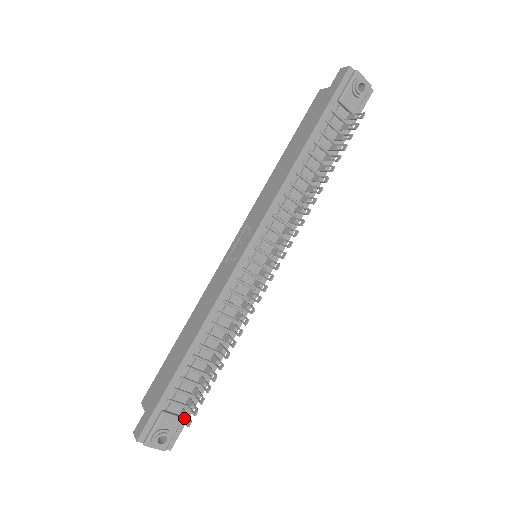
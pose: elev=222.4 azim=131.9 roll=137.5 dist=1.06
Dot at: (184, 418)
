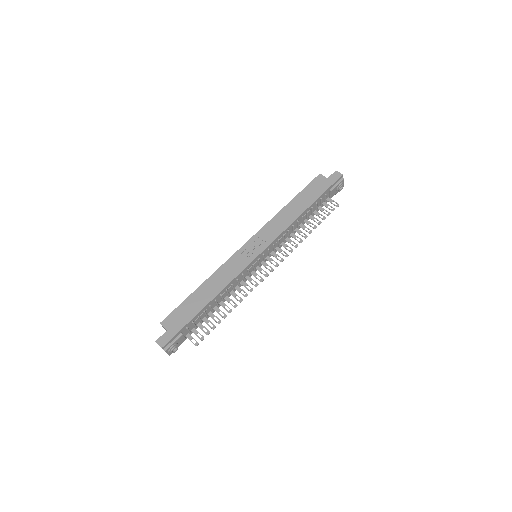
Dot at: occluded
